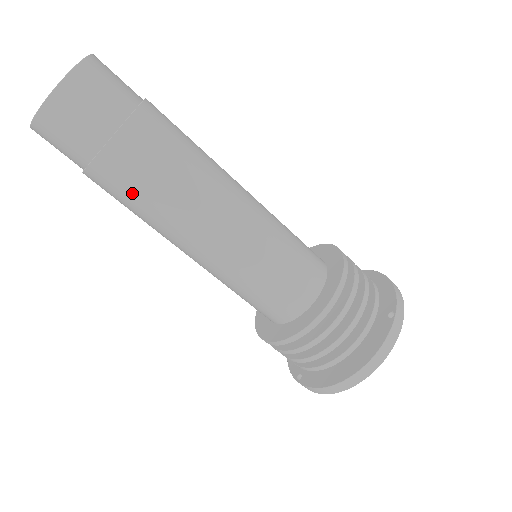
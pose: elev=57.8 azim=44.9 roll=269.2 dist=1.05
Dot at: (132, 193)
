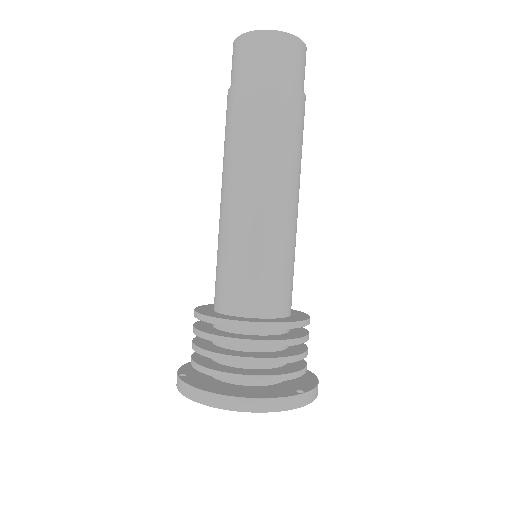
Dot at: (244, 121)
